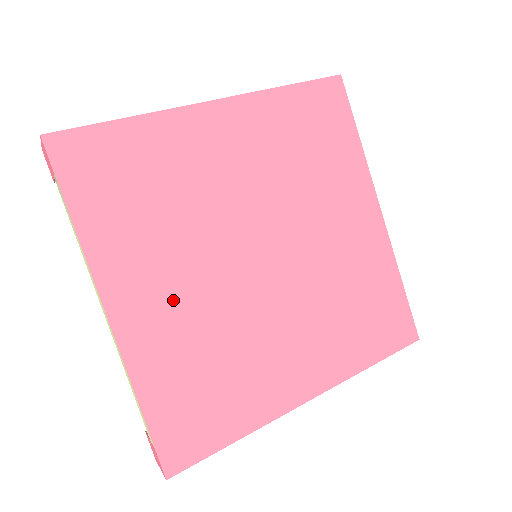
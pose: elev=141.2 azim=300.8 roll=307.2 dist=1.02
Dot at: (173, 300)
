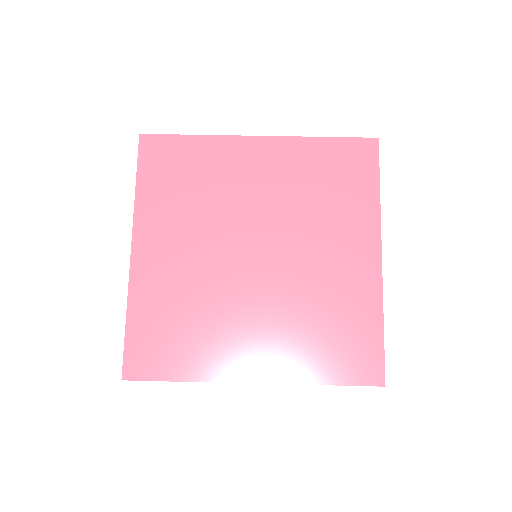
Dot at: (177, 259)
